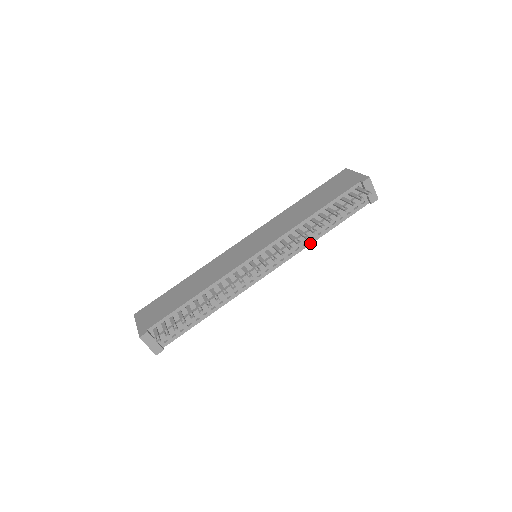
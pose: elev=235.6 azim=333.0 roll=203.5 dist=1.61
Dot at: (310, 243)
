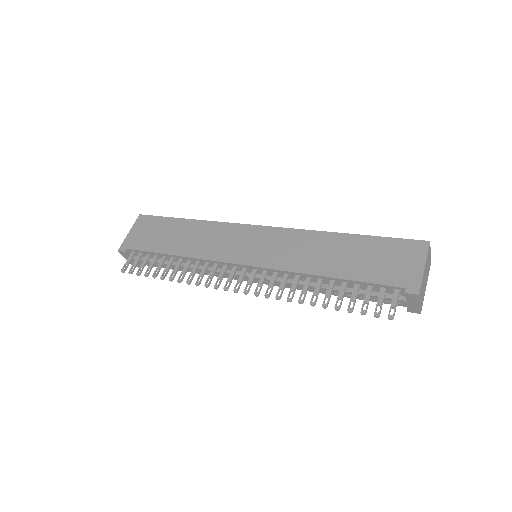
Dot at: (311, 290)
